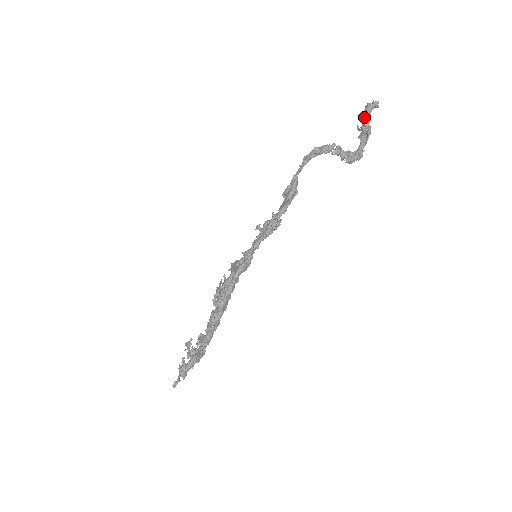
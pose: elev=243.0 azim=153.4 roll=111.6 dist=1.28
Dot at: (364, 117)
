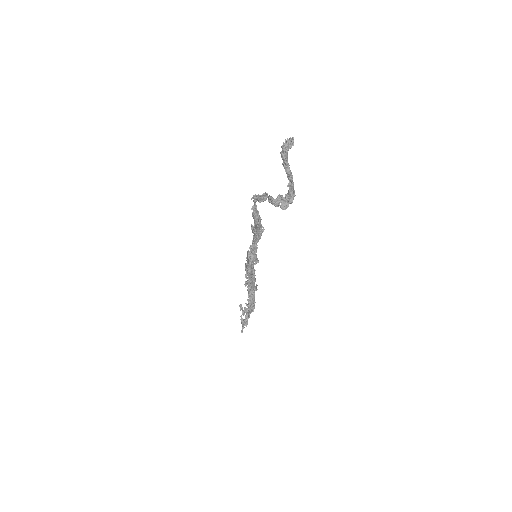
Dot at: (283, 161)
